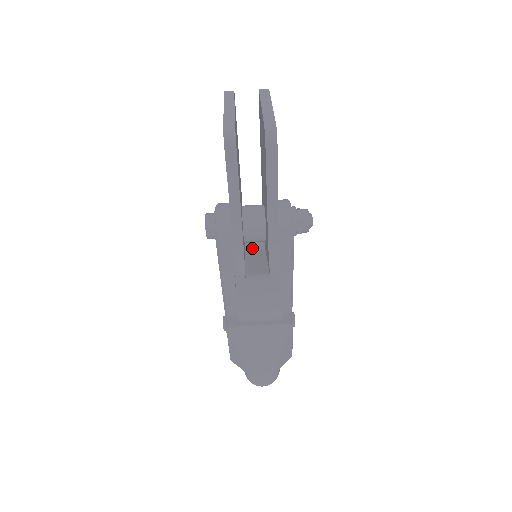
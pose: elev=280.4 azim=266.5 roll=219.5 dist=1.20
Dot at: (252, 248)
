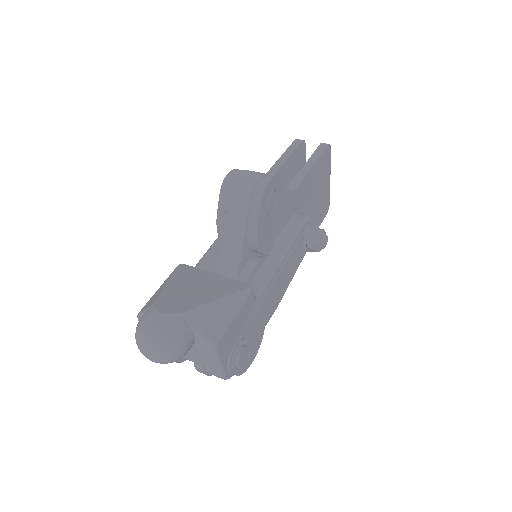
Dot at: occluded
